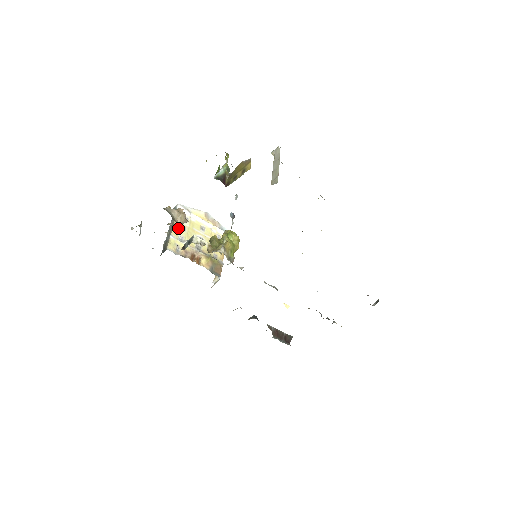
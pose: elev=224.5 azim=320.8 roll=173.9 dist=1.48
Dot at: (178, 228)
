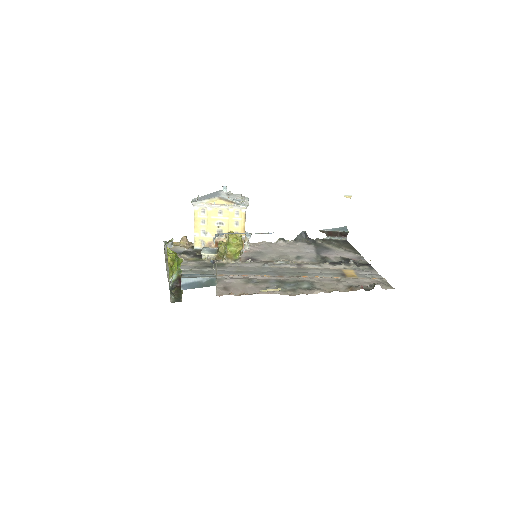
Dot at: (198, 224)
